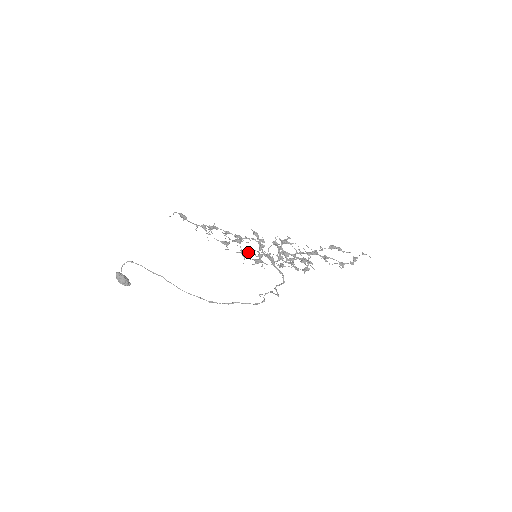
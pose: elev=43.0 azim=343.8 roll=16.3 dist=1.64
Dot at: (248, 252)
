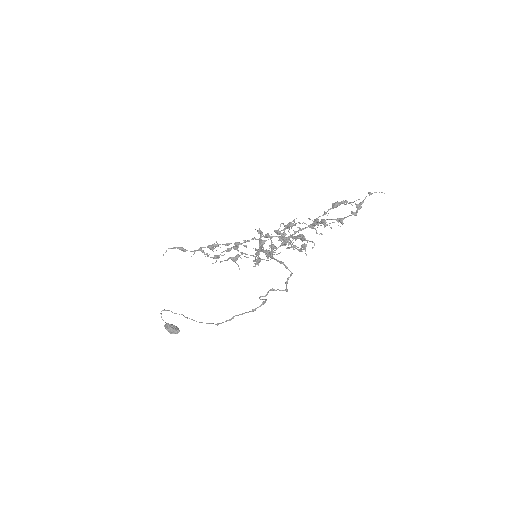
Dot at: (238, 256)
